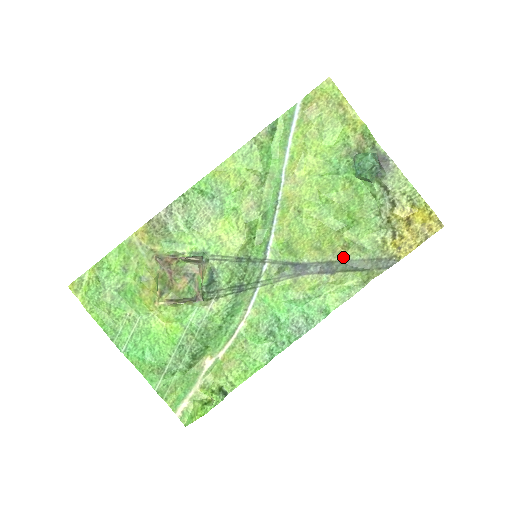
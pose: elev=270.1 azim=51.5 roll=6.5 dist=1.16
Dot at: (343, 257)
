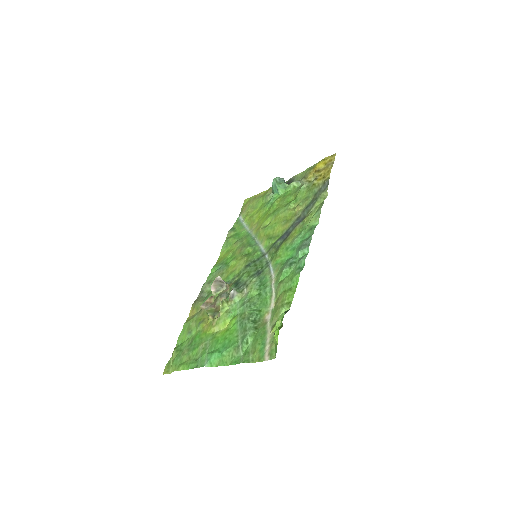
Dot at: (302, 210)
